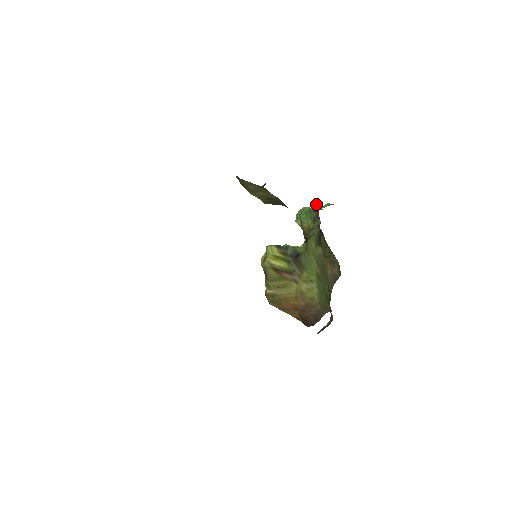
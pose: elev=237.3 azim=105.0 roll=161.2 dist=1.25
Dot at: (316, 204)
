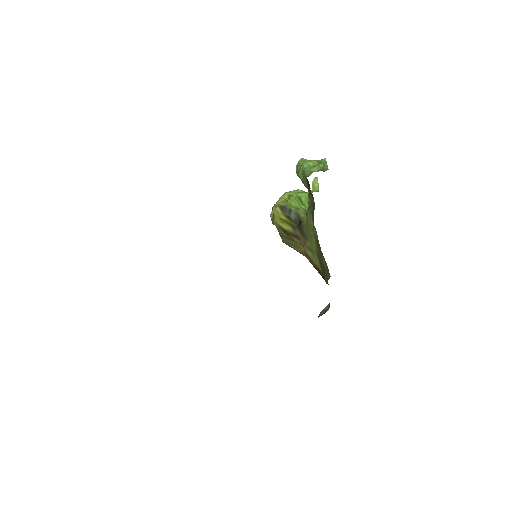
Dot at: (307, 181)
